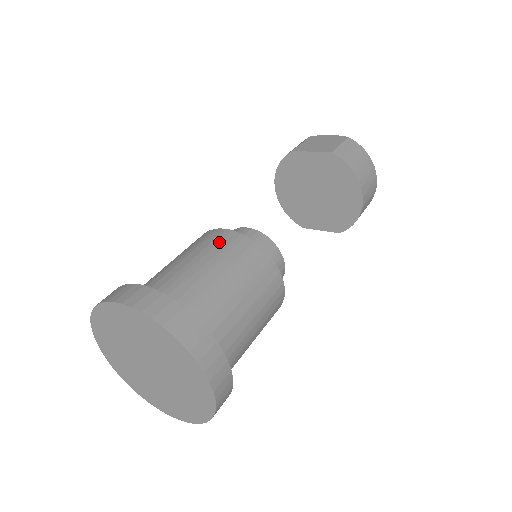
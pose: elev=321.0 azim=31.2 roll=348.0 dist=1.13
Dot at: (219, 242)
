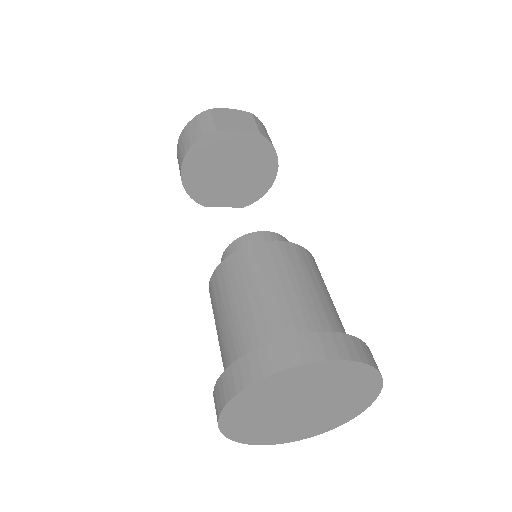
Dot at: (290, 258)
